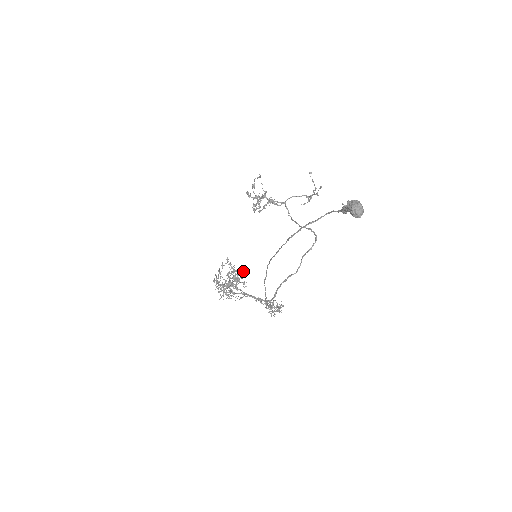
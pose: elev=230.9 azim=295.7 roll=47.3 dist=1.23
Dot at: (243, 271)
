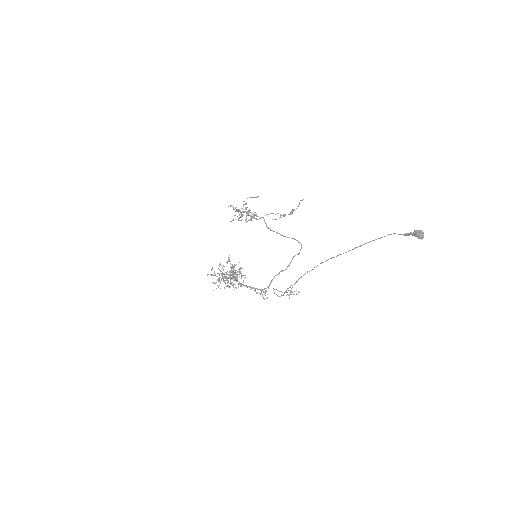
Dot at: occluded
